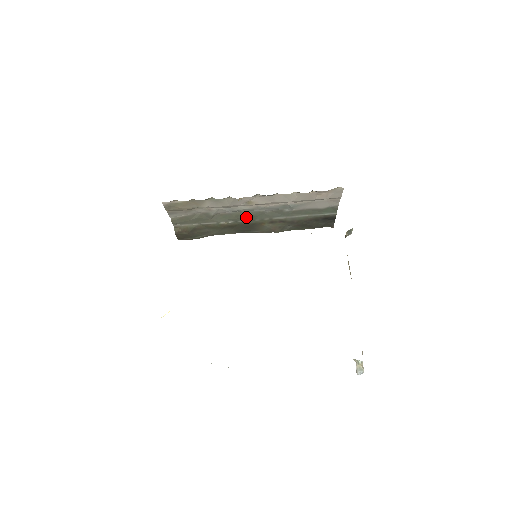
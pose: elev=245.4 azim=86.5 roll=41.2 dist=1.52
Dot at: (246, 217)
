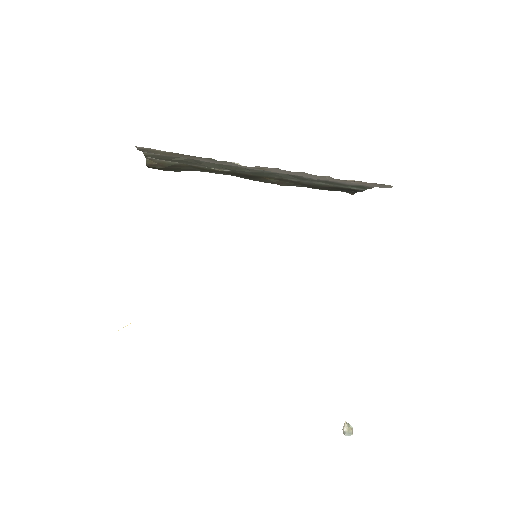
Dot at: (249, 172)
